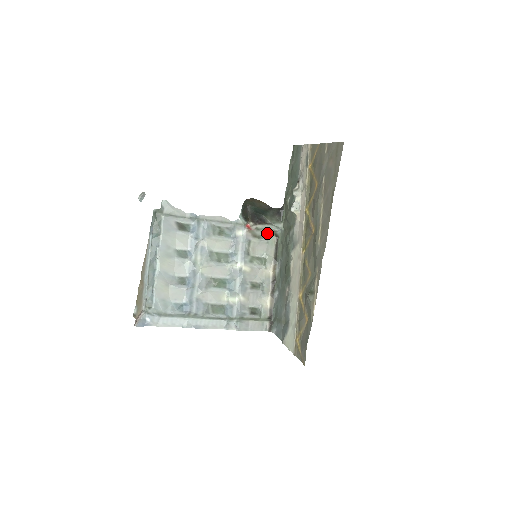
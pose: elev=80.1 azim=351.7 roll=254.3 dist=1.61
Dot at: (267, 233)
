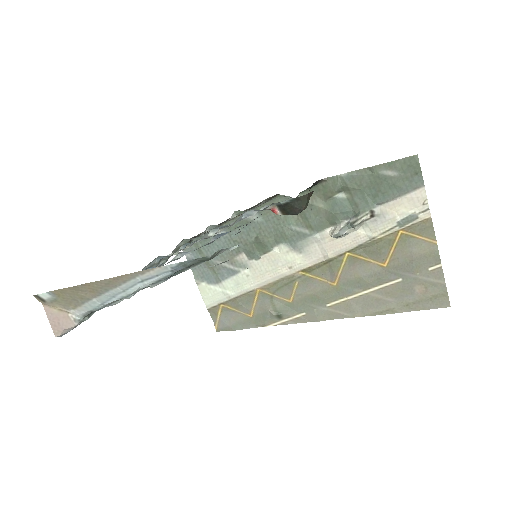
Dot at: occluded
